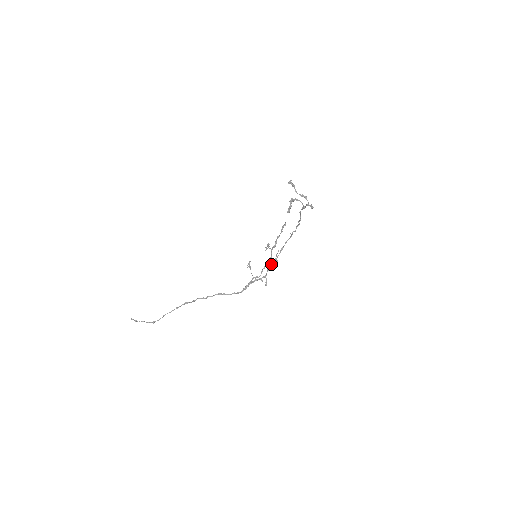
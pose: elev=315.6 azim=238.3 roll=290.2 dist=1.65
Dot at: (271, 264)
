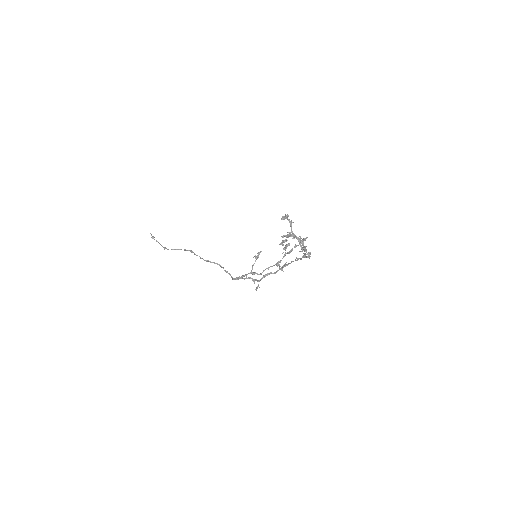
Dot at: (269, 273)
